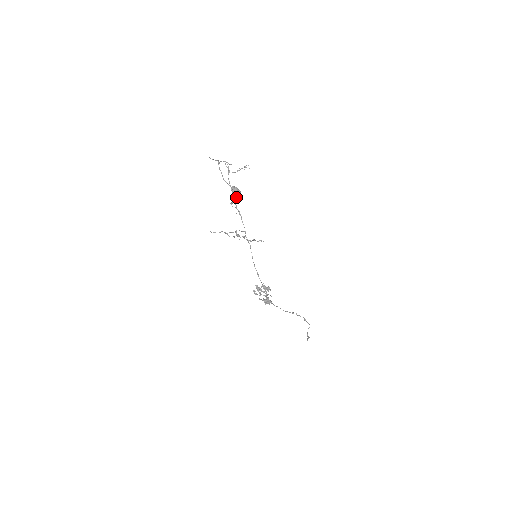
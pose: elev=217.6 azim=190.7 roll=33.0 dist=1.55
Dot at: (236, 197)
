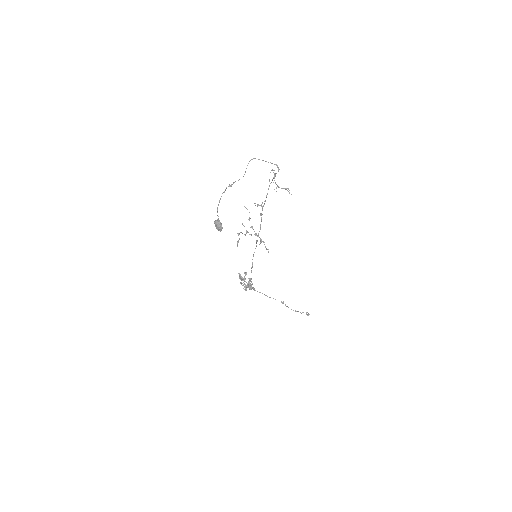
Dot at: (218, 229)
